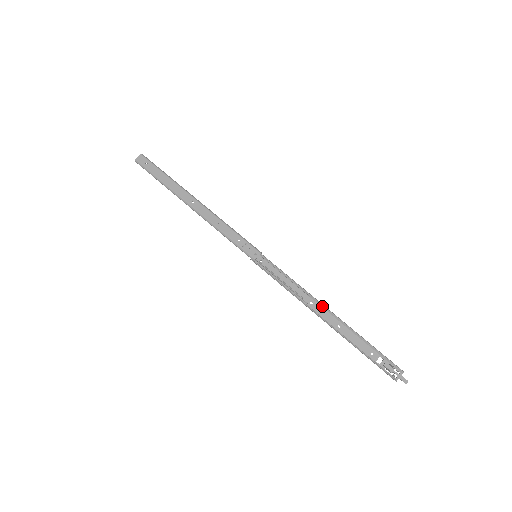
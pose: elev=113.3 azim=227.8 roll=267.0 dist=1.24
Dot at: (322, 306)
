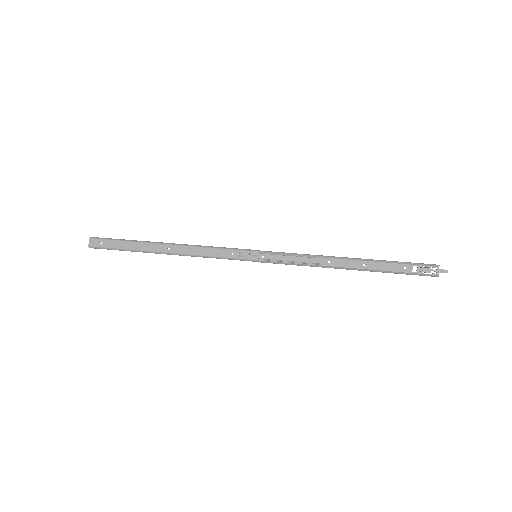
Dot at: (339, 258)
